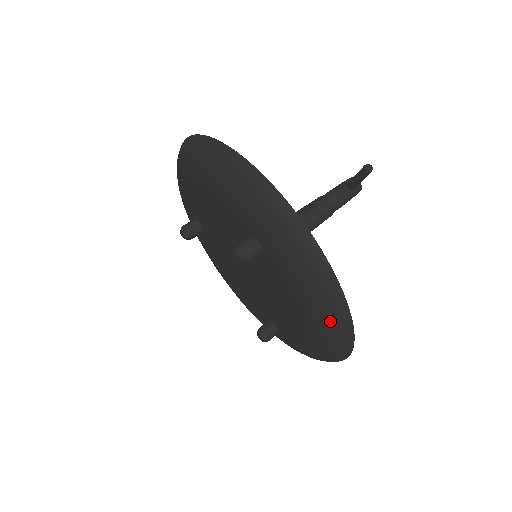
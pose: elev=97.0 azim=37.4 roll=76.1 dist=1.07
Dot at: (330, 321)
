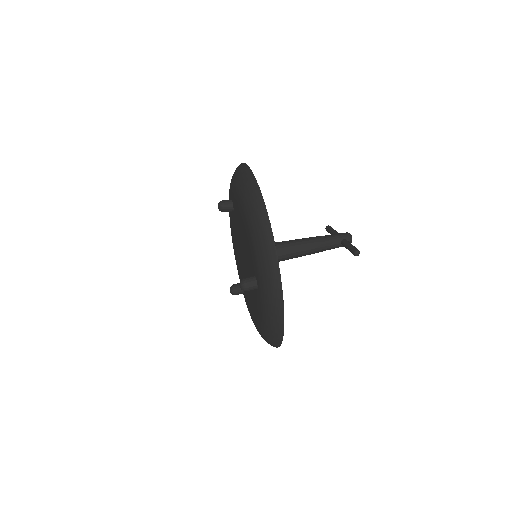
Dot at: (269, 339)
